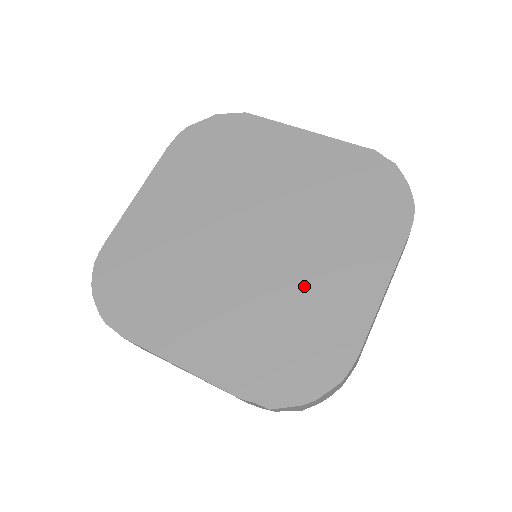
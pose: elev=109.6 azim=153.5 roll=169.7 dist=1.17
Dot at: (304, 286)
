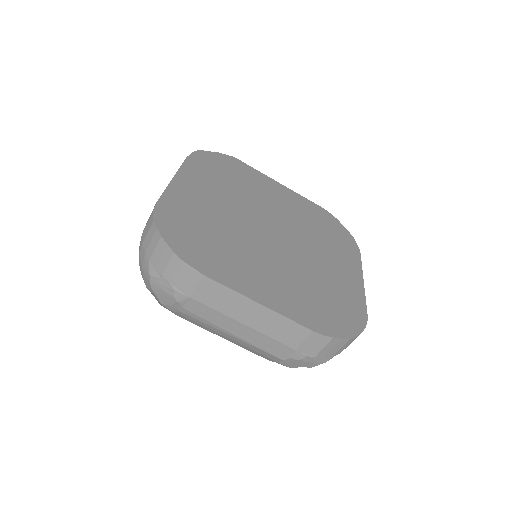
Dot at: (318, 270)
